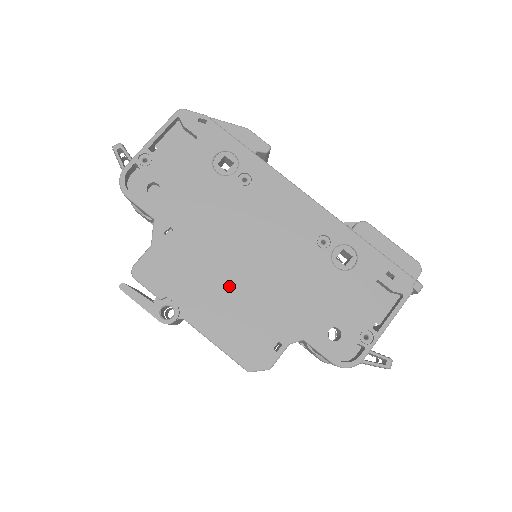
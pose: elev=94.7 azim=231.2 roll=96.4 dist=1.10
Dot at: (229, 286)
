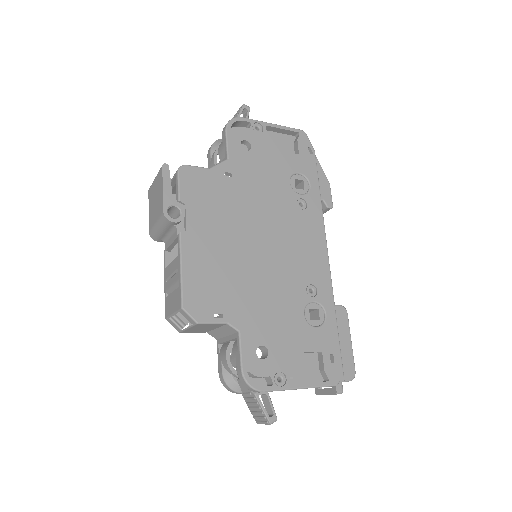
Dot at: (229, 245)
